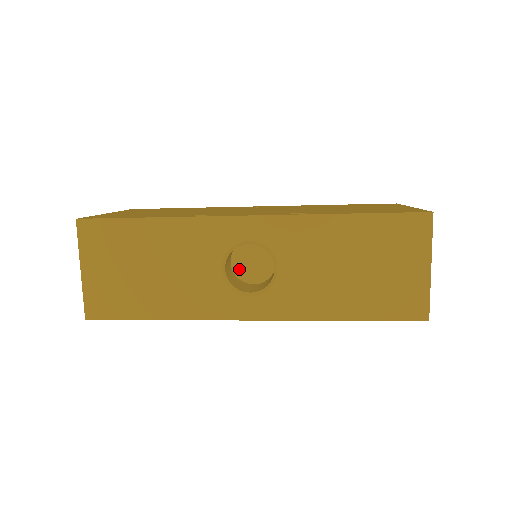
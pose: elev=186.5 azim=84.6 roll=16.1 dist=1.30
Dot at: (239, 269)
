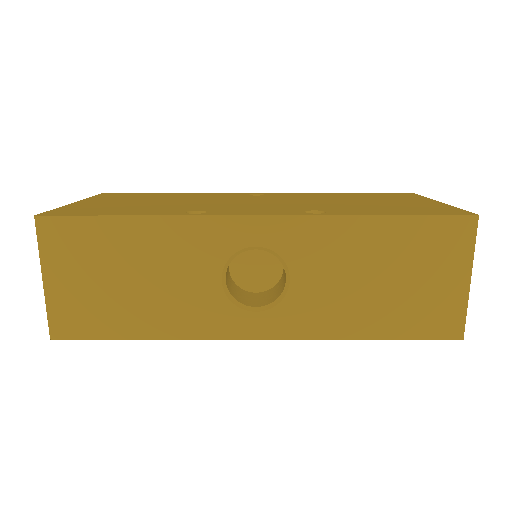
Dot at: (239, 275)
